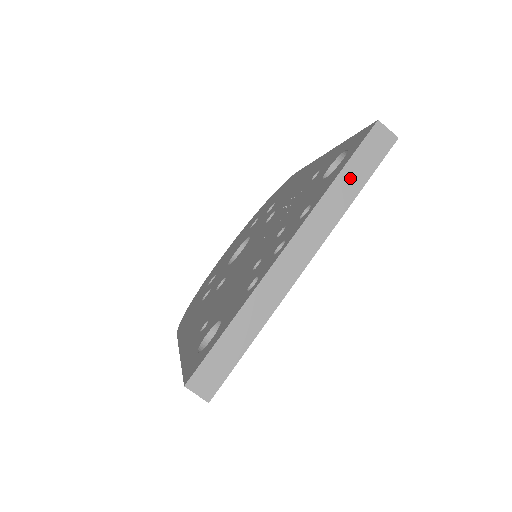
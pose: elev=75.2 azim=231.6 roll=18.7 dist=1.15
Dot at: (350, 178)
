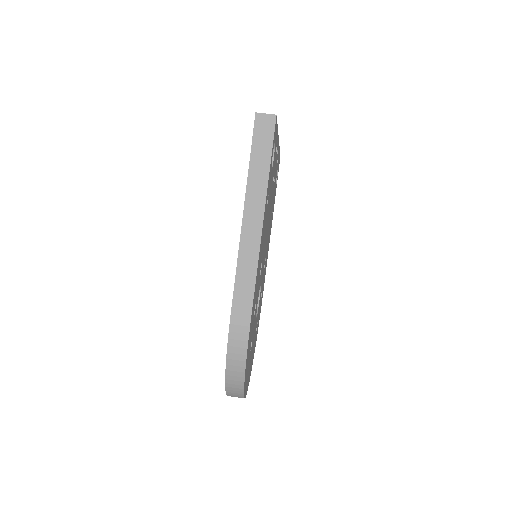
Dot at: occluded
